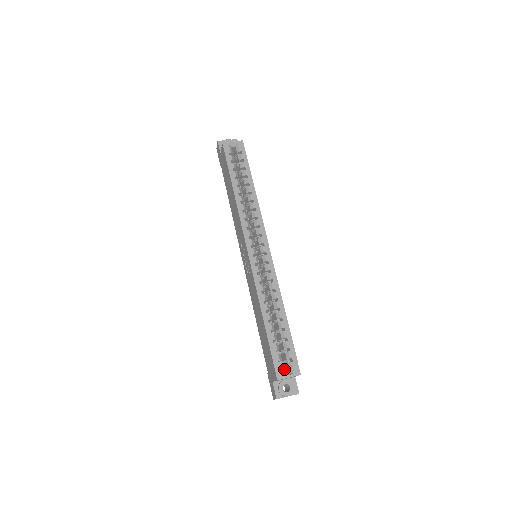
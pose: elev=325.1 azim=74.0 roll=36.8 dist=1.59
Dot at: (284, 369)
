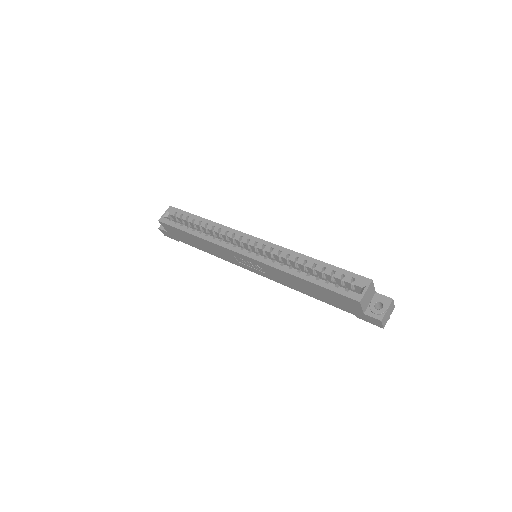
Dot at: occluded
